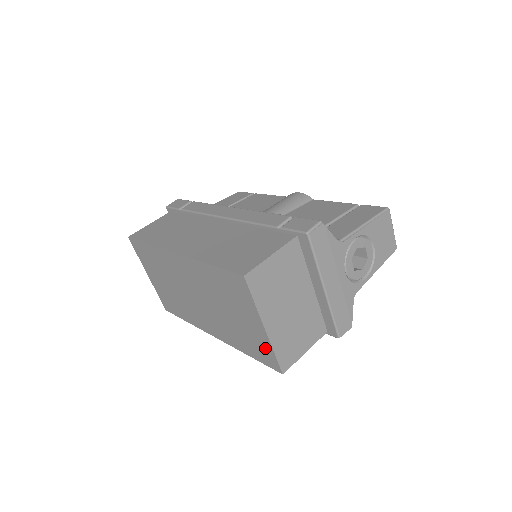
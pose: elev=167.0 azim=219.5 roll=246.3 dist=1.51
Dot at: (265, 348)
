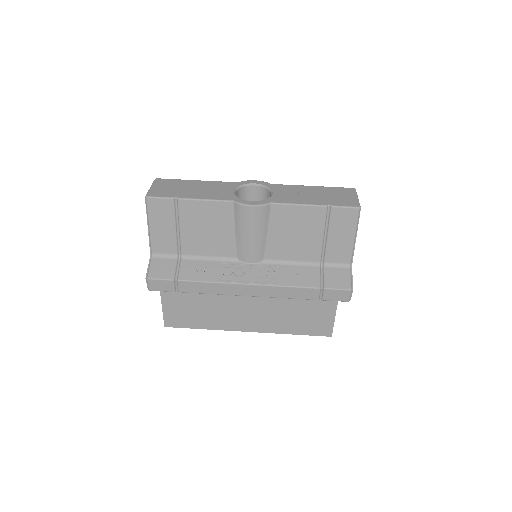
Dot at: occluded
